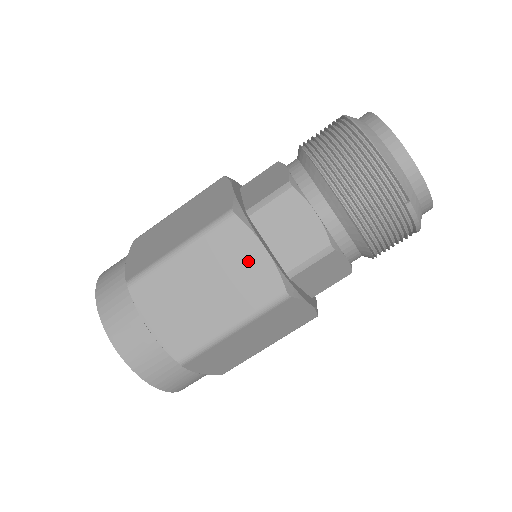
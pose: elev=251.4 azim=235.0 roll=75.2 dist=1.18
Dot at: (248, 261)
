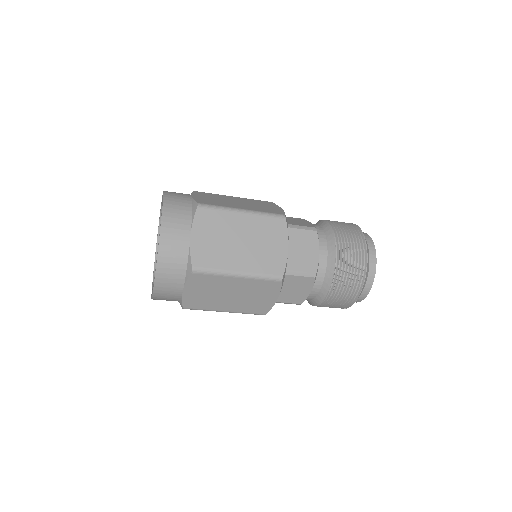
Dot at: (264, 298)
